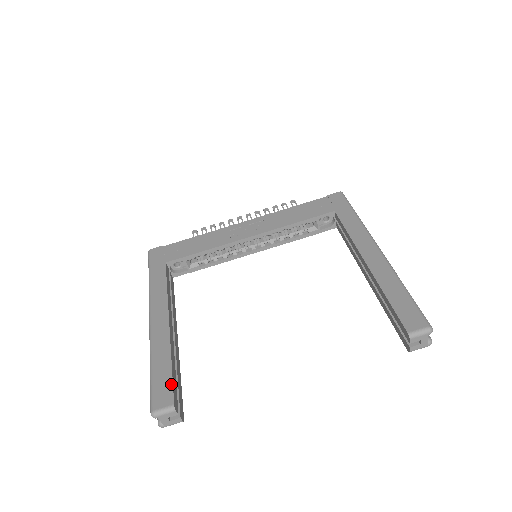
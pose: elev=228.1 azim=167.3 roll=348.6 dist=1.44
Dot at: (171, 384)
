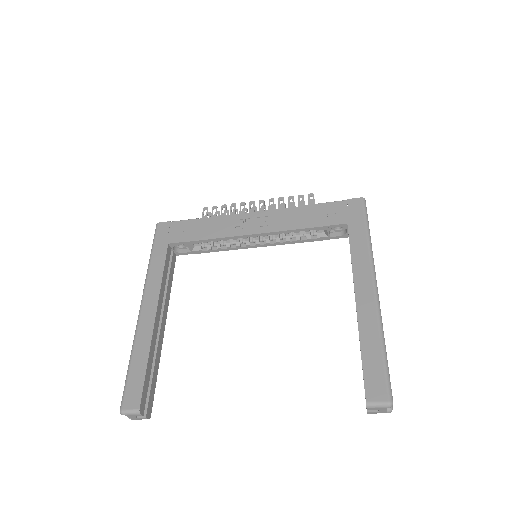
Dot at: (142, 387)
